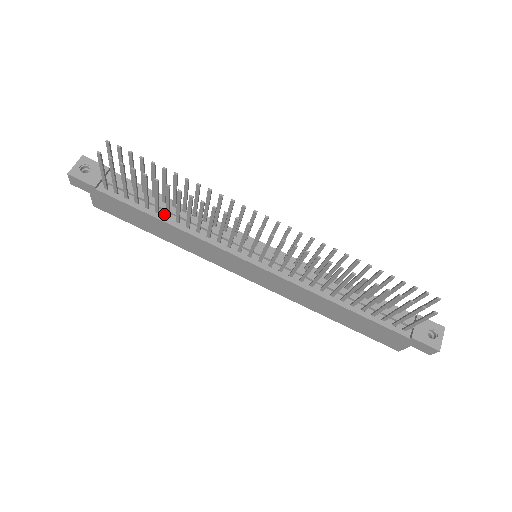
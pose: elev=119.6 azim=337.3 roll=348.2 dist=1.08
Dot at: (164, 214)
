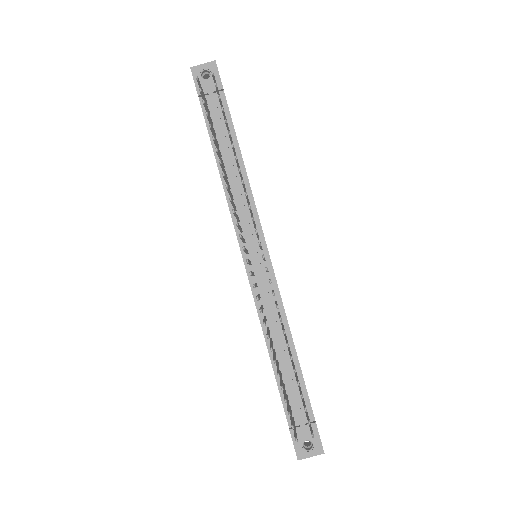
Dot at: (224, 161)
